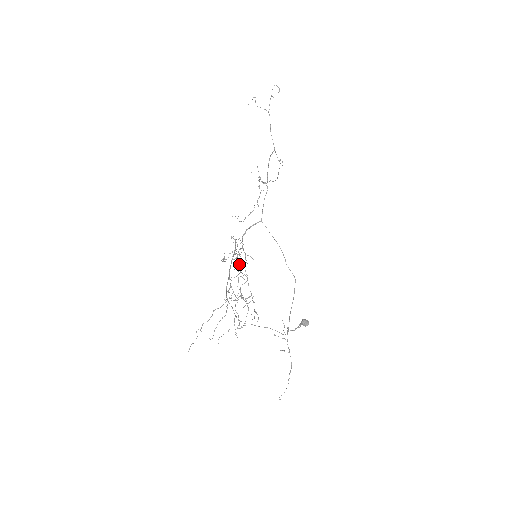
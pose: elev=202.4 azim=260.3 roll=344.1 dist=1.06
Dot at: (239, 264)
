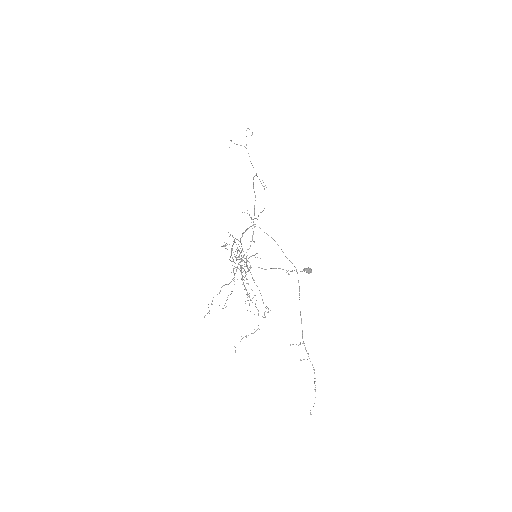
Dot at: occluded
